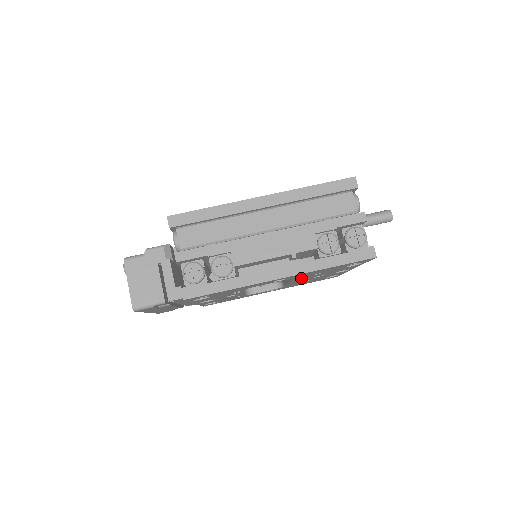
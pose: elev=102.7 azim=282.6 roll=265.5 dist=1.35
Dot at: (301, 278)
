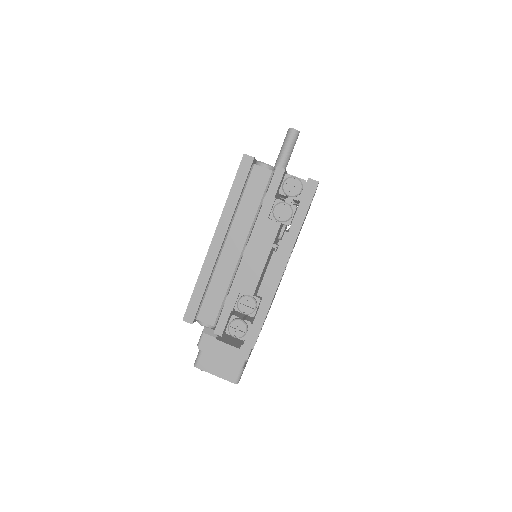
Dot at: occluded
